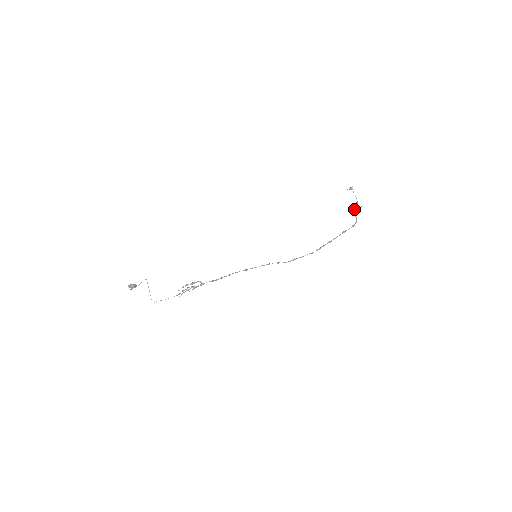
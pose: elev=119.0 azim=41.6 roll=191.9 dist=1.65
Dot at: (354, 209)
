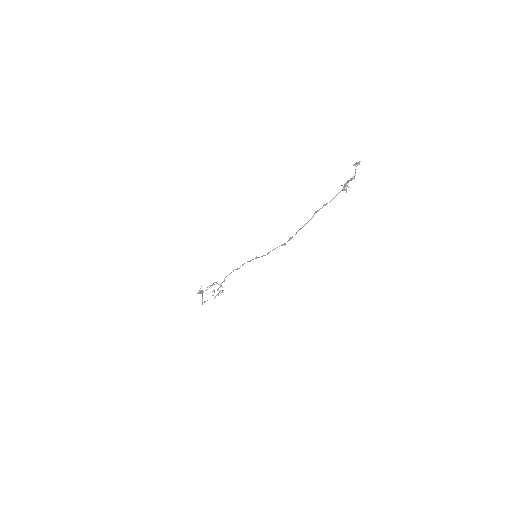
Dot at: (344, 186)
